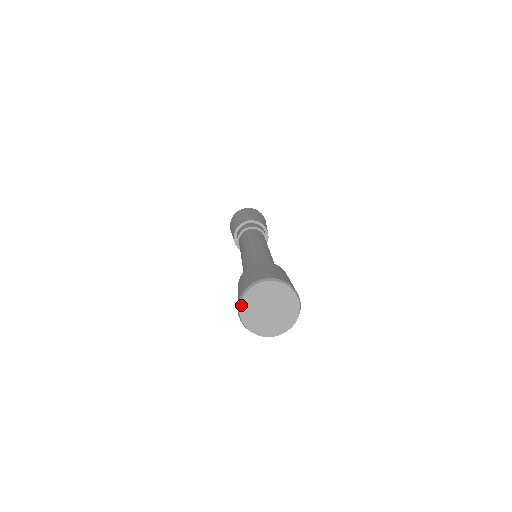
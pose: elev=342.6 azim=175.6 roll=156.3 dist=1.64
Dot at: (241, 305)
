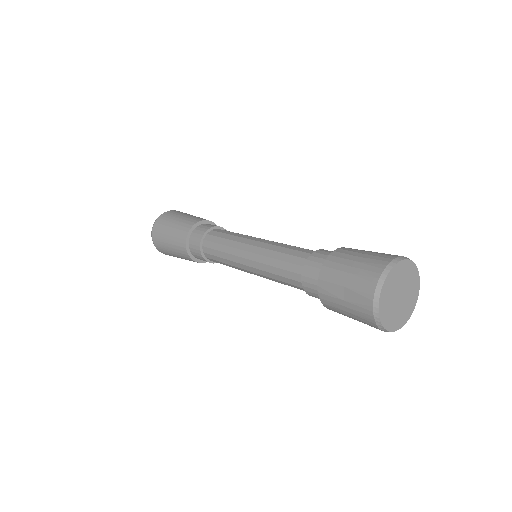
Dot at: (388, 276)
